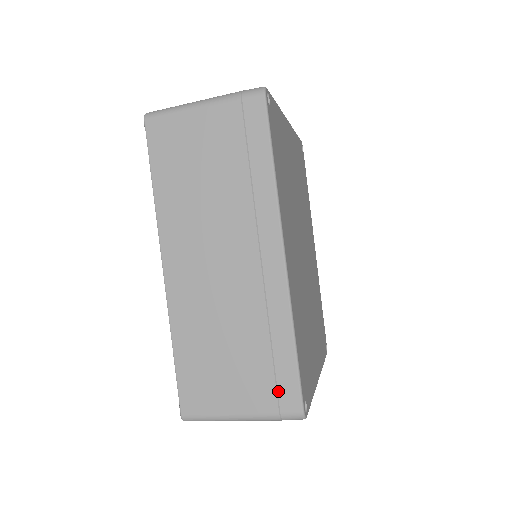
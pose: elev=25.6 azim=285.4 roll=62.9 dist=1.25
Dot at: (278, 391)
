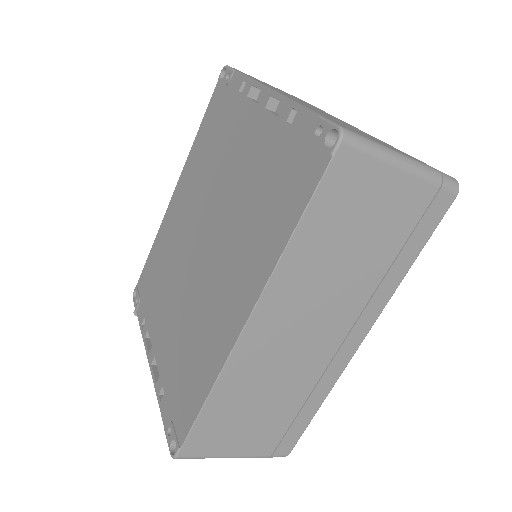
Dot at: (282, 441)
